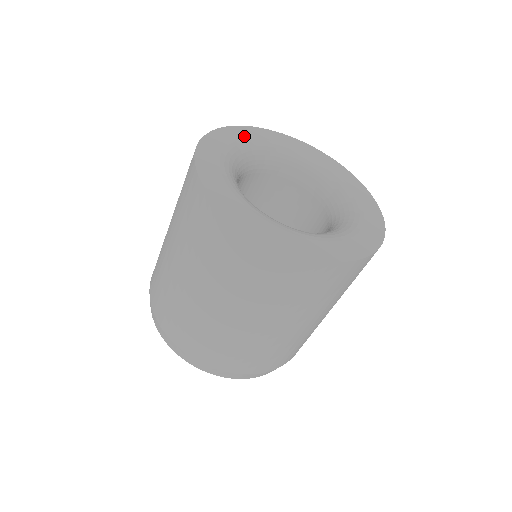
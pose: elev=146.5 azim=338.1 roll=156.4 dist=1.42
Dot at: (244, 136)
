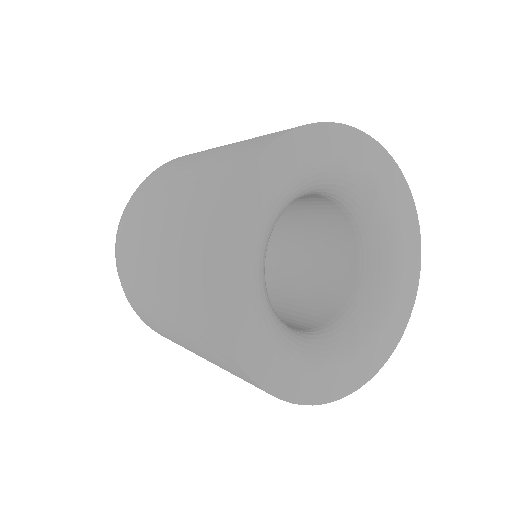
Dot at: (319, 151)
